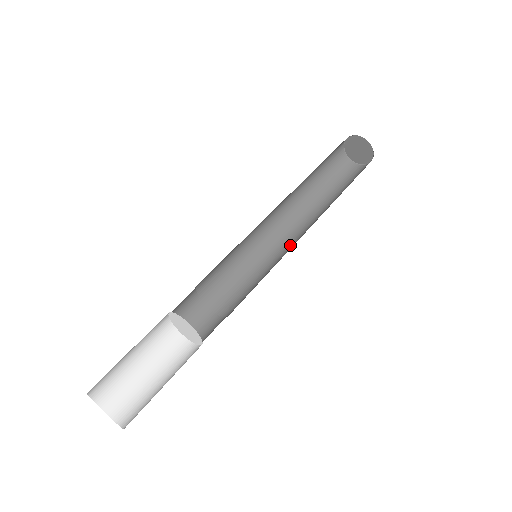
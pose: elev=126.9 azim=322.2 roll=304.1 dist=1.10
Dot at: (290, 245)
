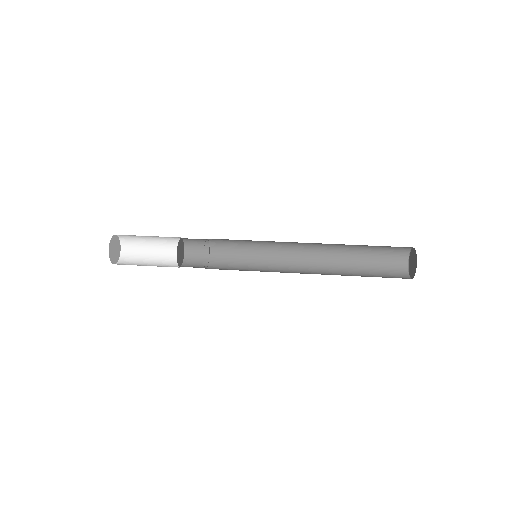
Dot at: occluded
